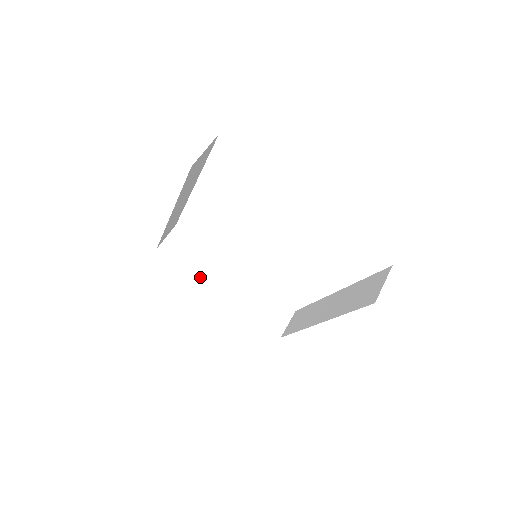
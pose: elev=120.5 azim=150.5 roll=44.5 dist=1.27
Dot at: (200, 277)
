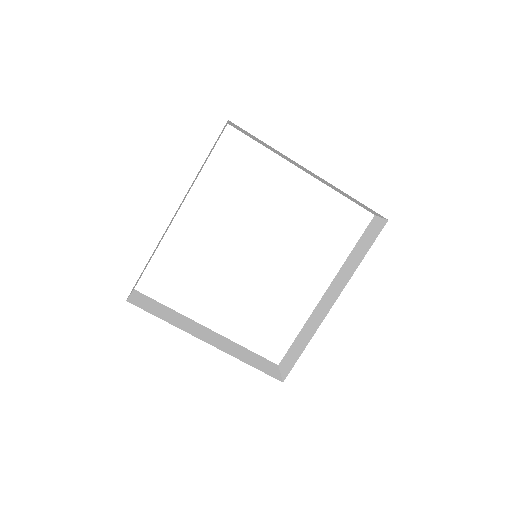
Dot at: (181, 328)
